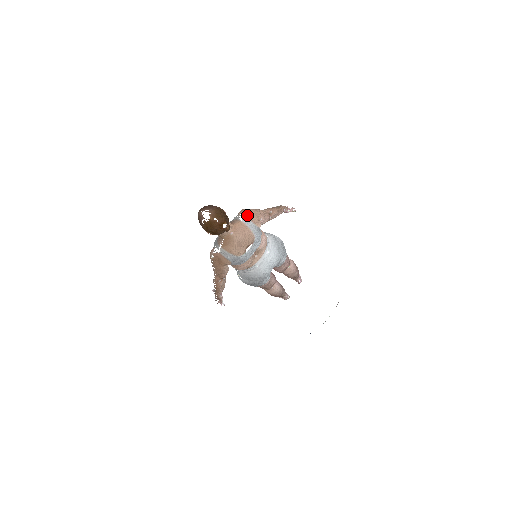
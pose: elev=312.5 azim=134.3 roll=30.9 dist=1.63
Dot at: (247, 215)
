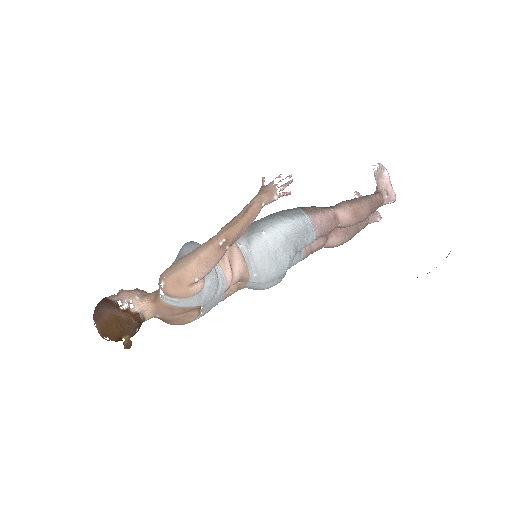
Dot at: (165, 291)
